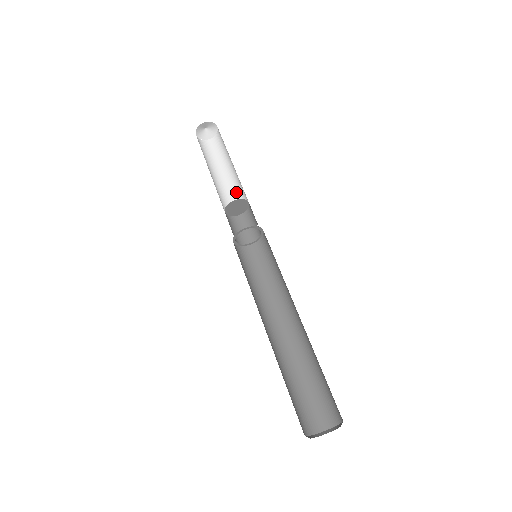
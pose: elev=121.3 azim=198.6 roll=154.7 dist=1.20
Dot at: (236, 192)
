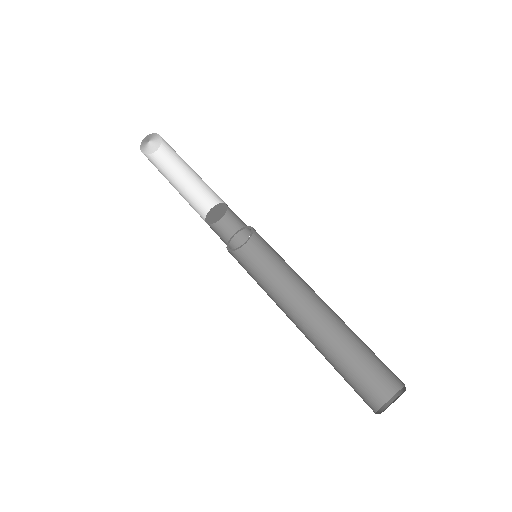
Dot at: (209, 194)
